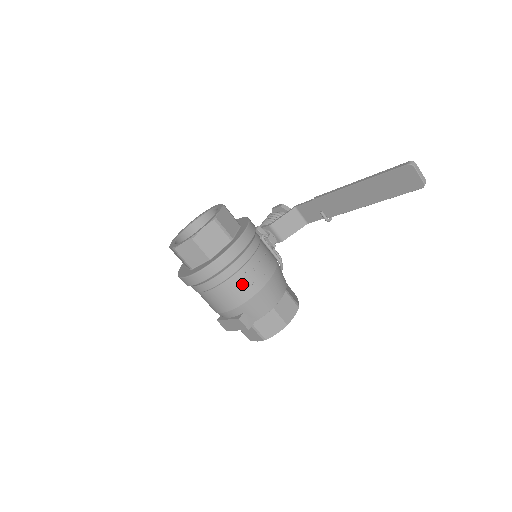
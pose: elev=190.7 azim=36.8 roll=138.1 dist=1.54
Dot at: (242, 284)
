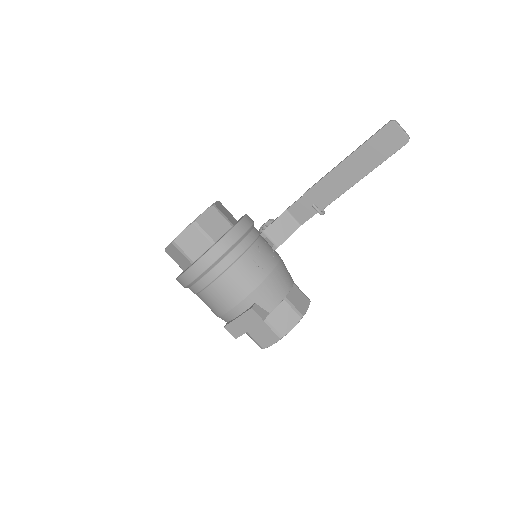
Dot at: (250, 267)
